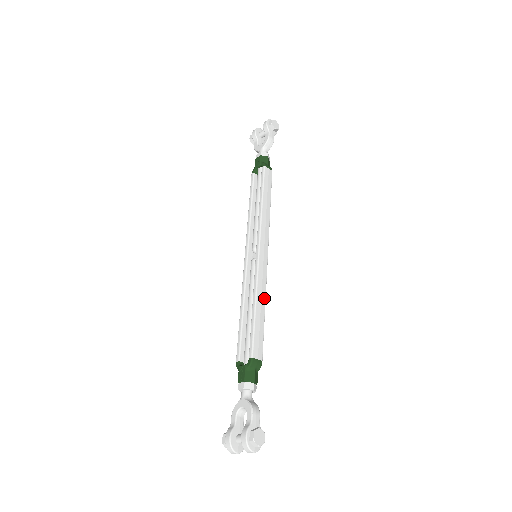
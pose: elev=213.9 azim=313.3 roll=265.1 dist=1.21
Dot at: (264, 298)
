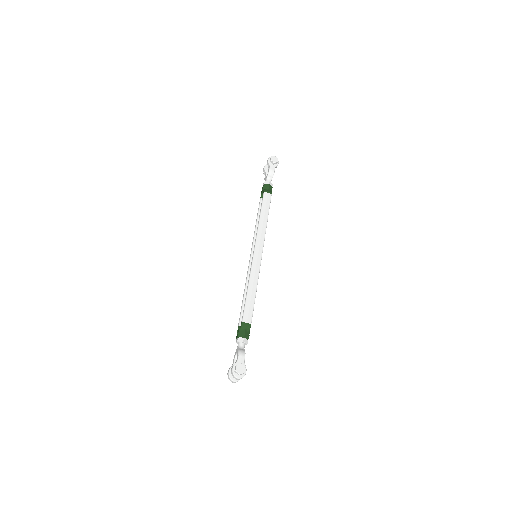
Dot at: (256, 283)
